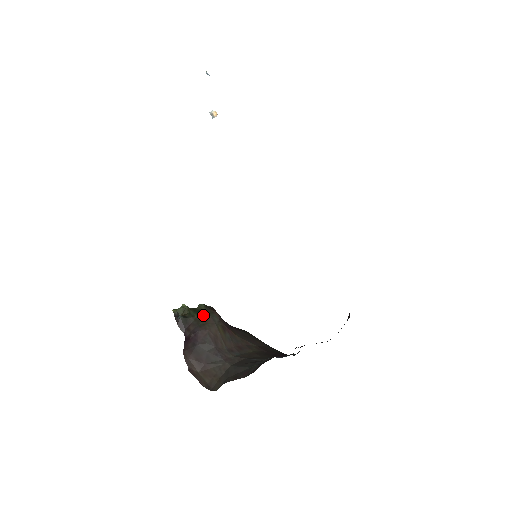
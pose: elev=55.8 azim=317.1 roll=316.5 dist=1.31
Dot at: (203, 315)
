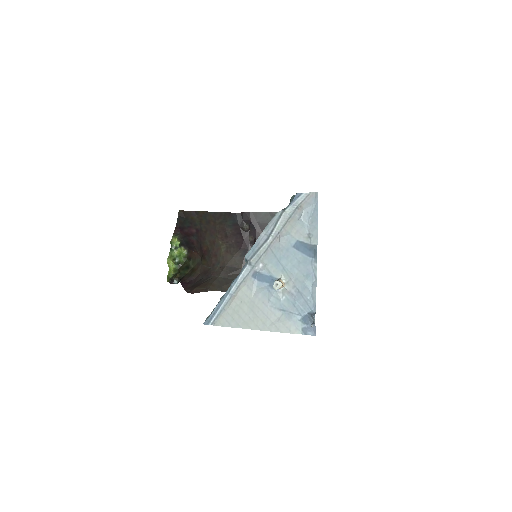
Dot at: (192, 269)
